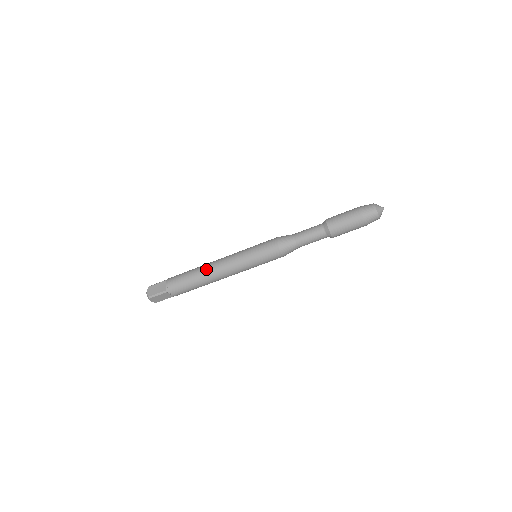
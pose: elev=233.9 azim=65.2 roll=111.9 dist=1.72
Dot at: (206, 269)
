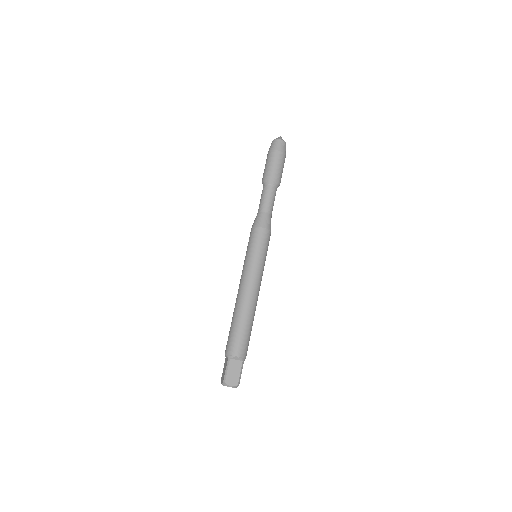
Dot at: (235, 305)
